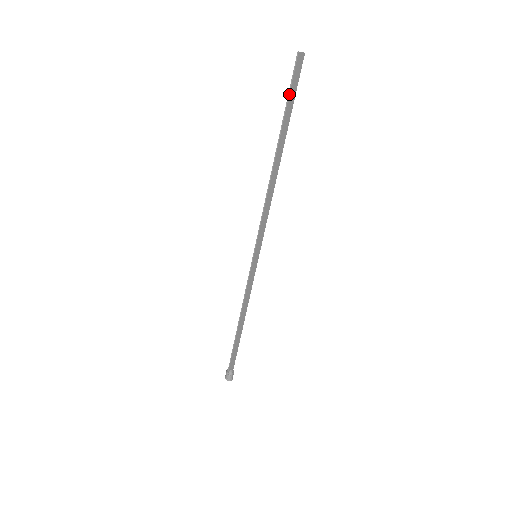
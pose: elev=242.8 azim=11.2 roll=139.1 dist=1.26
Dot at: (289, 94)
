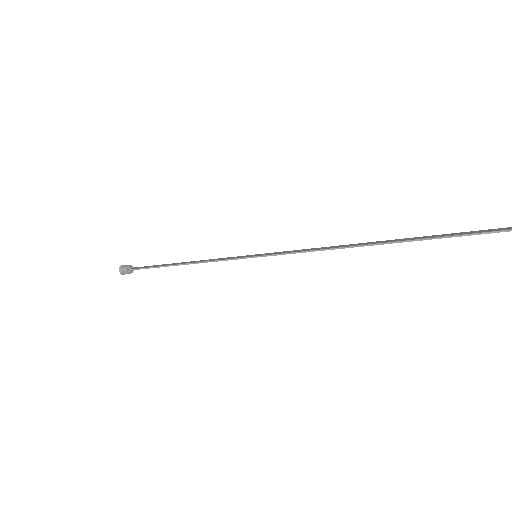
Dot at: occluded
